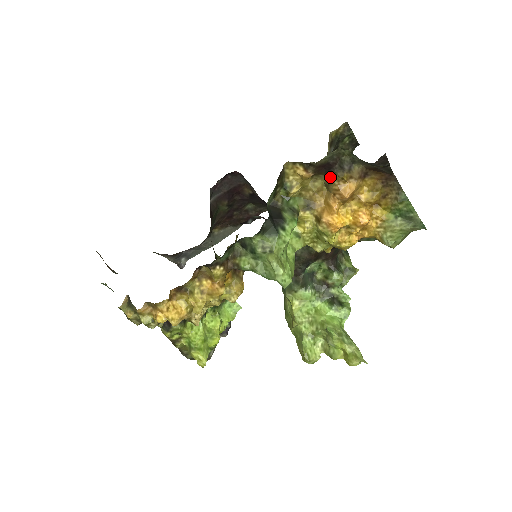
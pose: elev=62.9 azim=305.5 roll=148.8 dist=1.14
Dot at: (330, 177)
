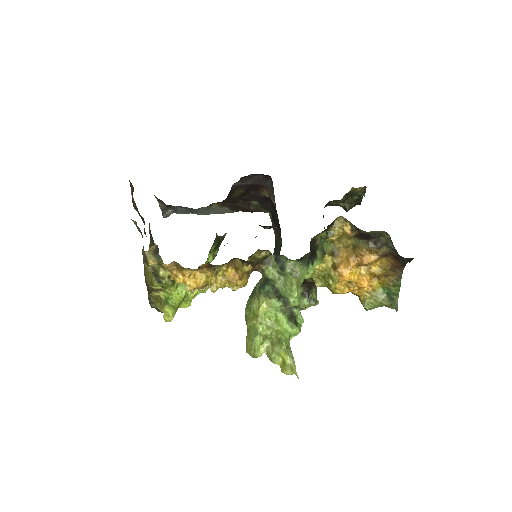
Dot at: (362, 243)
